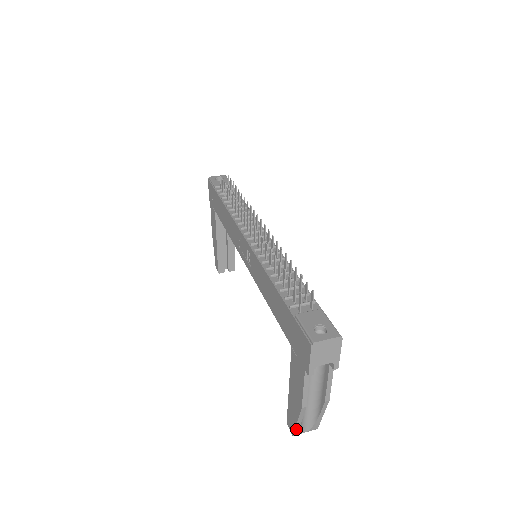
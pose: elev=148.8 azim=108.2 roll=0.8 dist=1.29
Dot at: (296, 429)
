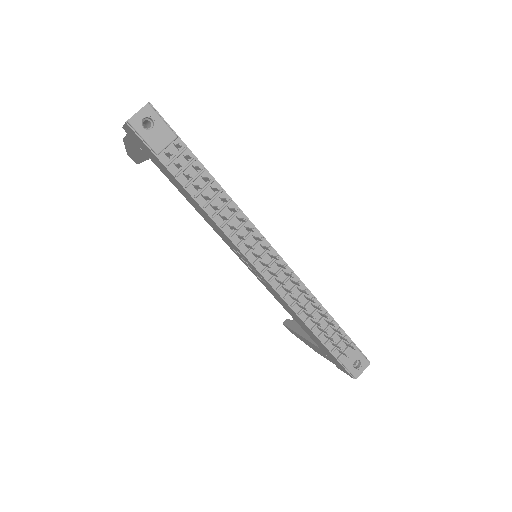
Dot at: occluded
